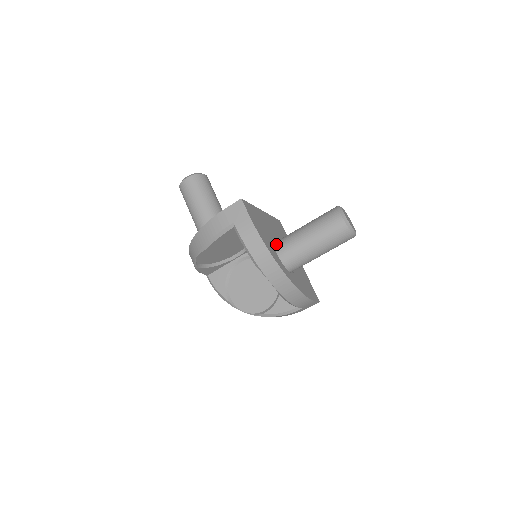
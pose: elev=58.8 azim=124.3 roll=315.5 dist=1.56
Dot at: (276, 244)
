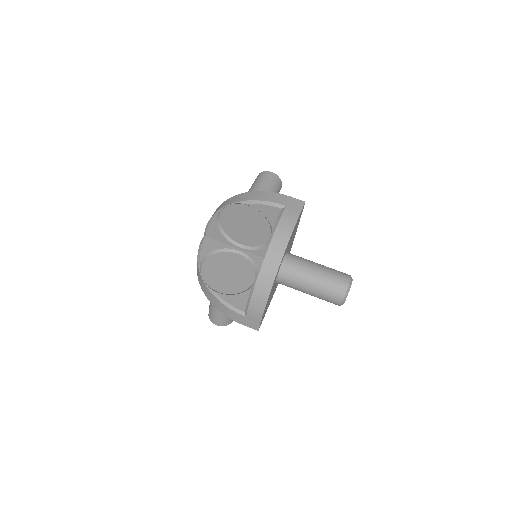
Dot at: occluded
